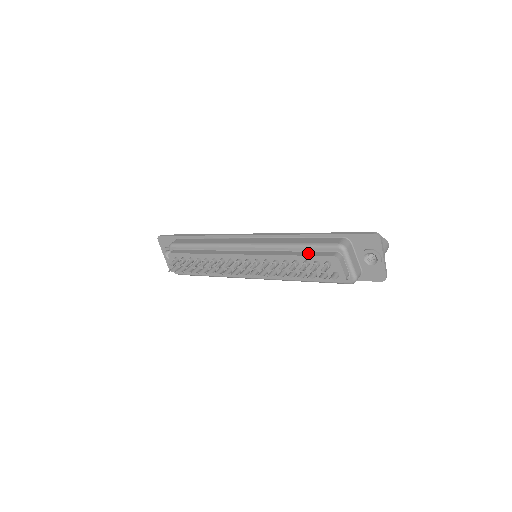
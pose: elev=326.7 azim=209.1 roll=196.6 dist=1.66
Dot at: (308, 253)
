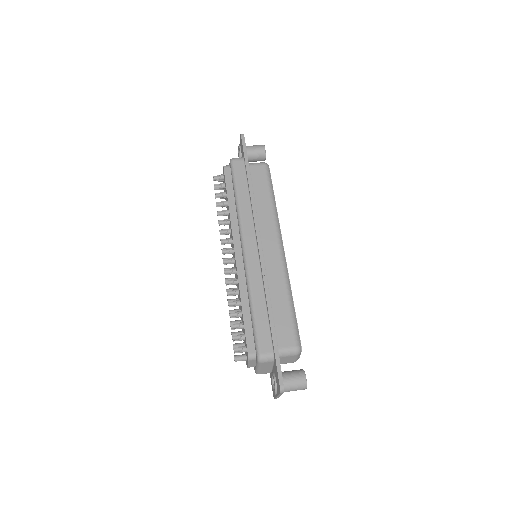
Dot at: (249, 324)
